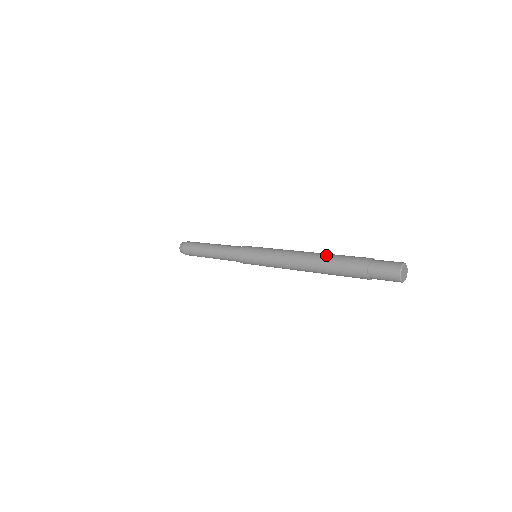
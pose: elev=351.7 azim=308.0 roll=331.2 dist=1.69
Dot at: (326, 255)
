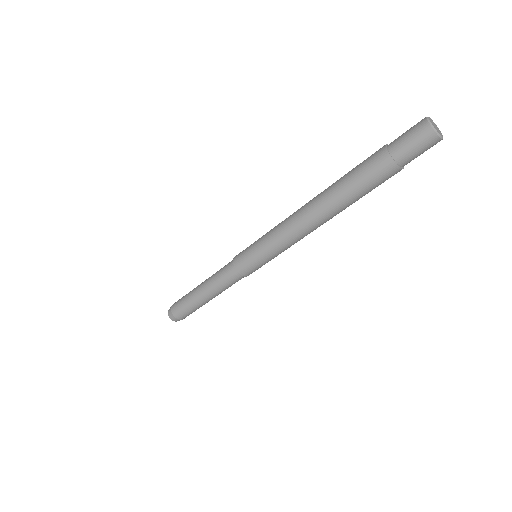
Dot at: (333, 183)
